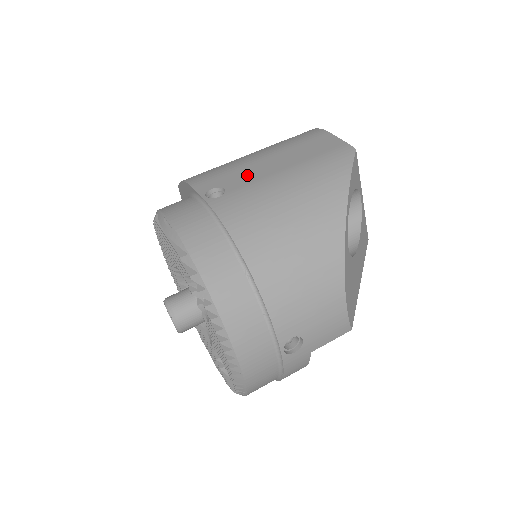
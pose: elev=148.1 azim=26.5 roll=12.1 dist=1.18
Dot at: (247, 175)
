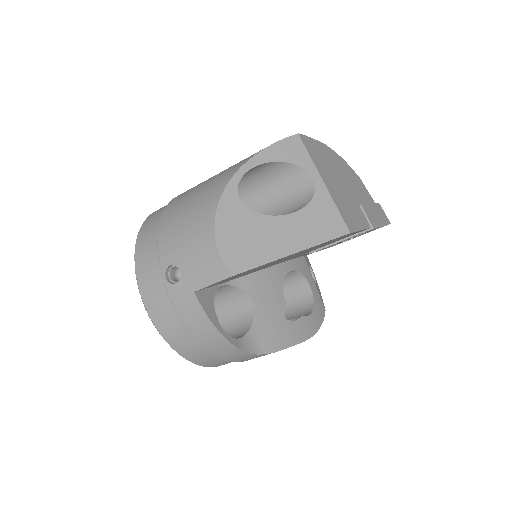
Dot at: occluded
